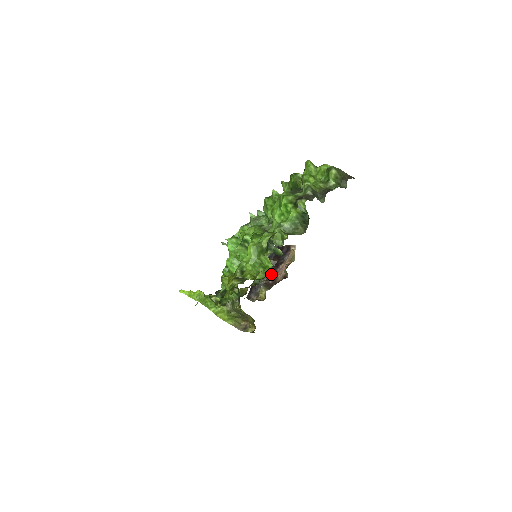
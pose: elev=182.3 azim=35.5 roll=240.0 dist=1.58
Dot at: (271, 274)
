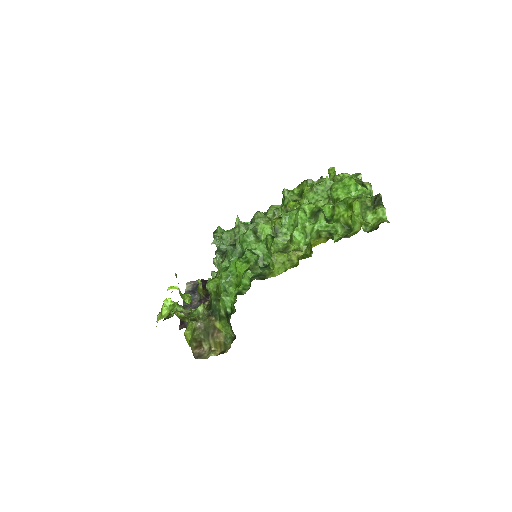
Dot at: occluded
